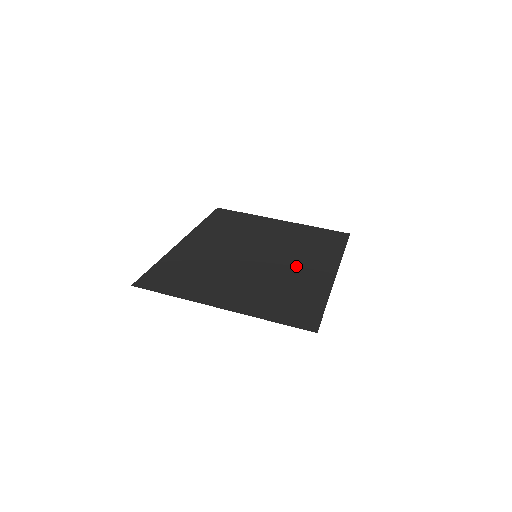
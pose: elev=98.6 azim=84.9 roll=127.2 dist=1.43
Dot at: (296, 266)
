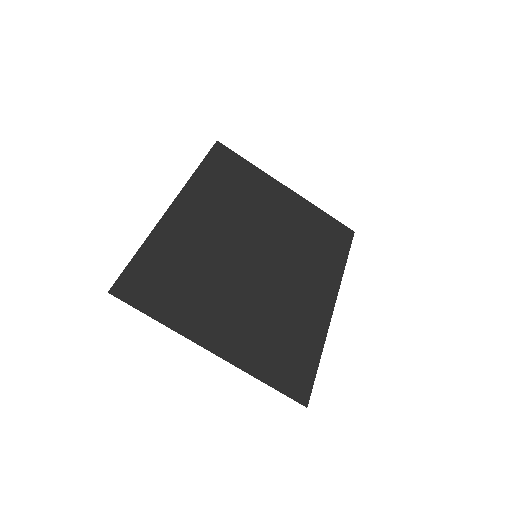
Dot at: (296, 284)
